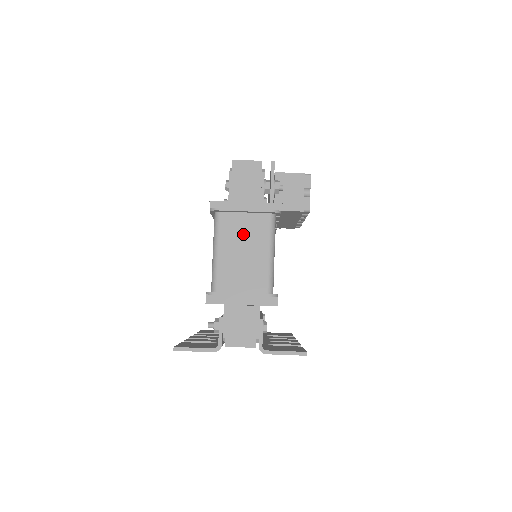
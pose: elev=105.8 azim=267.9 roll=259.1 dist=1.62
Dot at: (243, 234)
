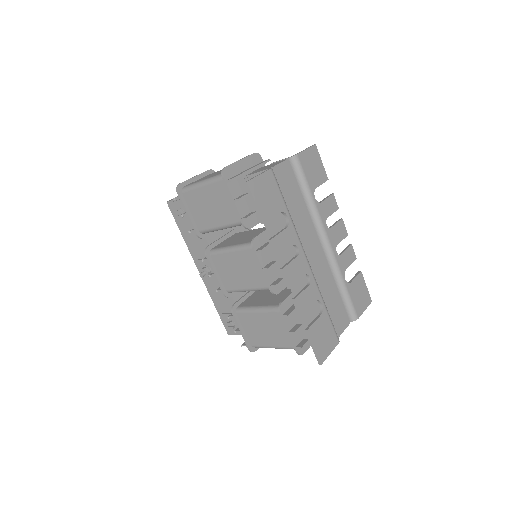
Dot at: occluded
